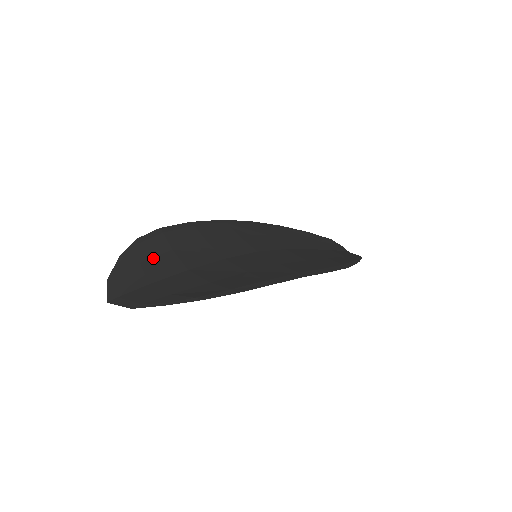
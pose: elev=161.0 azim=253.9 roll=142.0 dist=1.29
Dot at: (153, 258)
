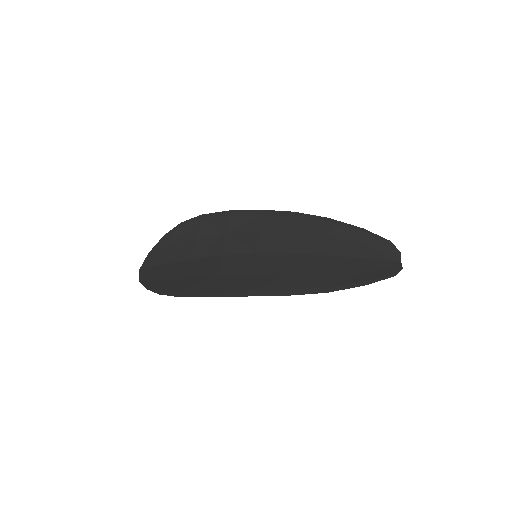
Dot at: (180, 242)
